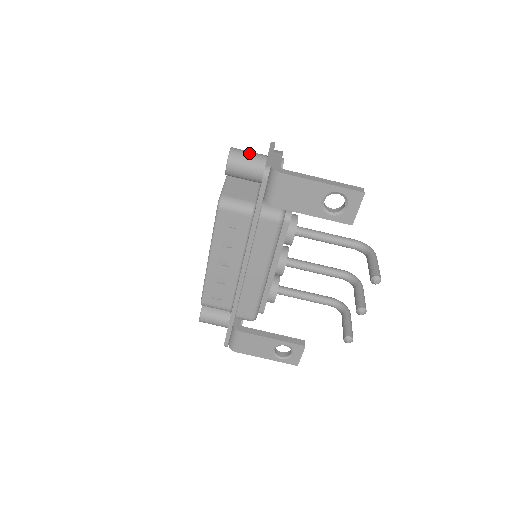
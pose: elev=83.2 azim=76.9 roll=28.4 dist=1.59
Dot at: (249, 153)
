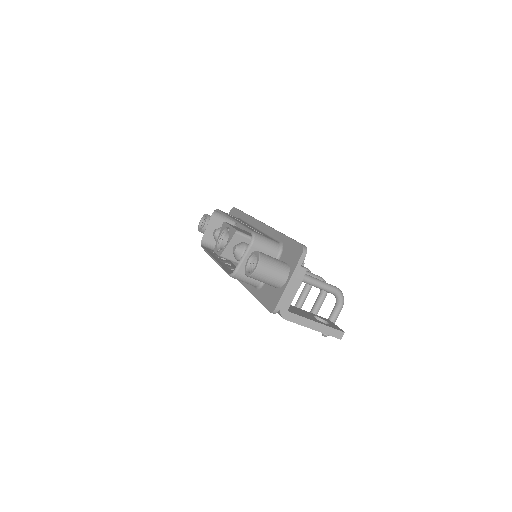
Dot at: (272, 275)
